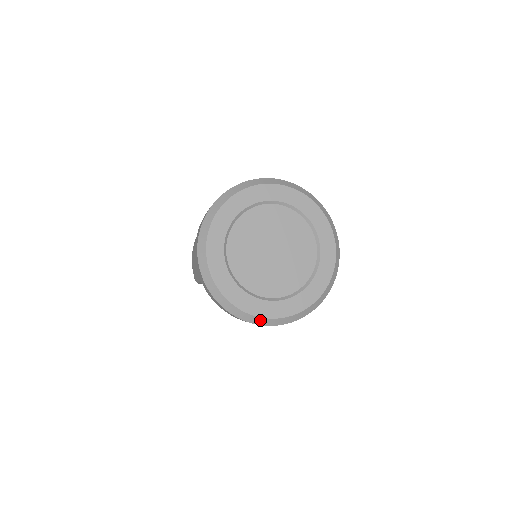
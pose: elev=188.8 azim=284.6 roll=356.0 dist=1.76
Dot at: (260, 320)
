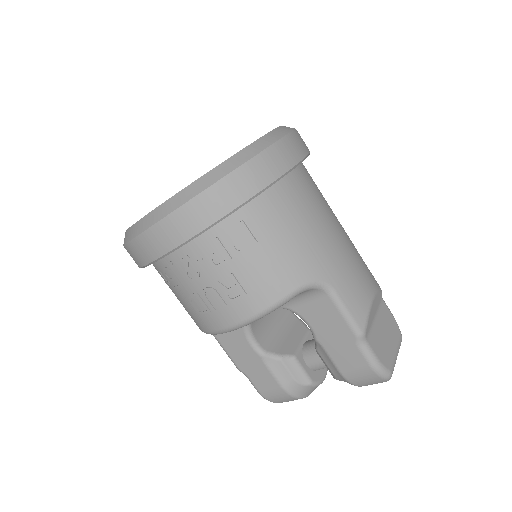
Dot at: (137, 227)
